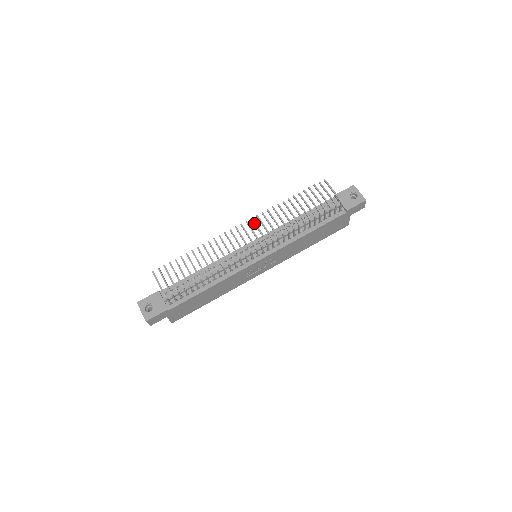
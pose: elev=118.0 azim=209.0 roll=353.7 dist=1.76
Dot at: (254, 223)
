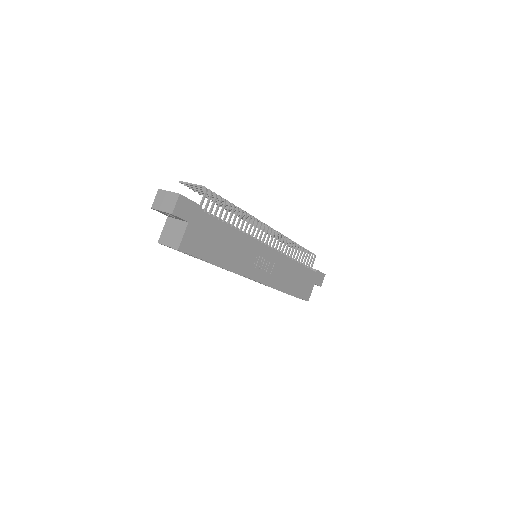
Dot at: occluded
